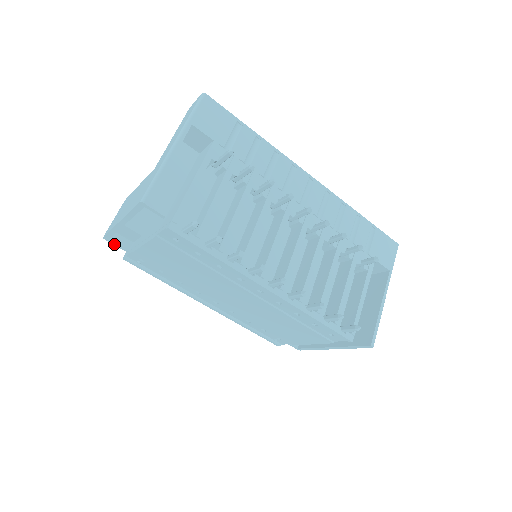
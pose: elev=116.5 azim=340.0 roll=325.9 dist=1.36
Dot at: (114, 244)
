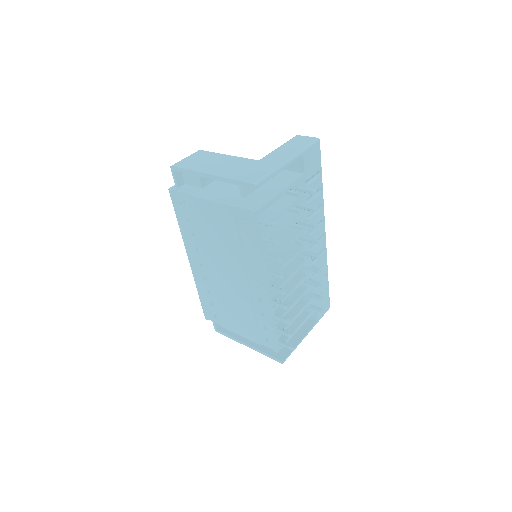
Dot at: (174, 176)
